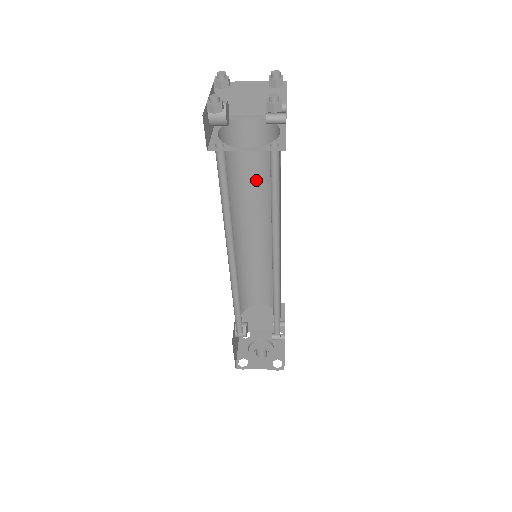
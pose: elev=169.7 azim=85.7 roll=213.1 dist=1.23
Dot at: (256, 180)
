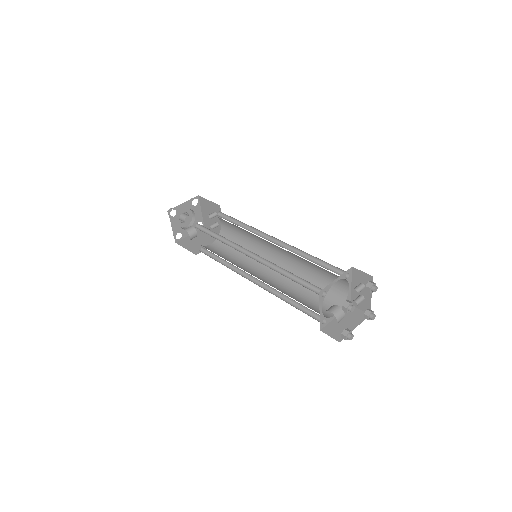
Dot at: occluded
